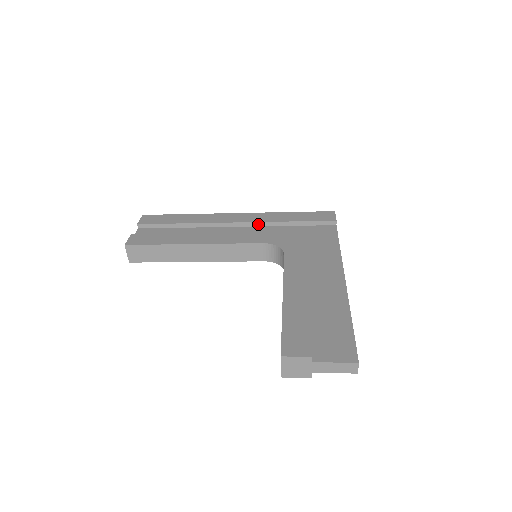
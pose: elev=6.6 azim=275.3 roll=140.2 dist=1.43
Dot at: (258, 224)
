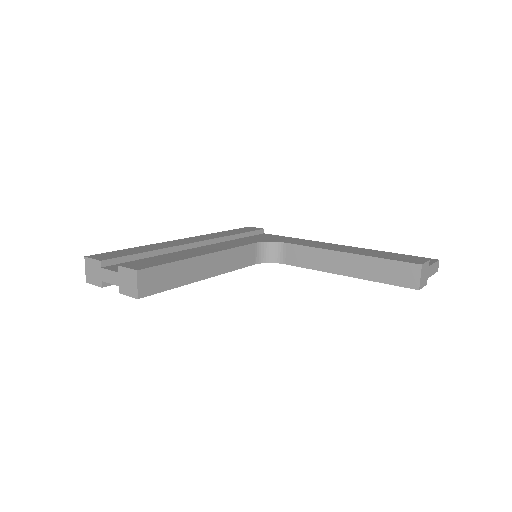
Dot at: (216, 241)
